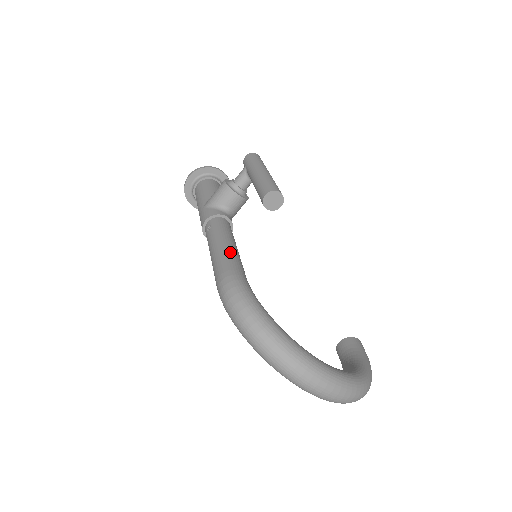
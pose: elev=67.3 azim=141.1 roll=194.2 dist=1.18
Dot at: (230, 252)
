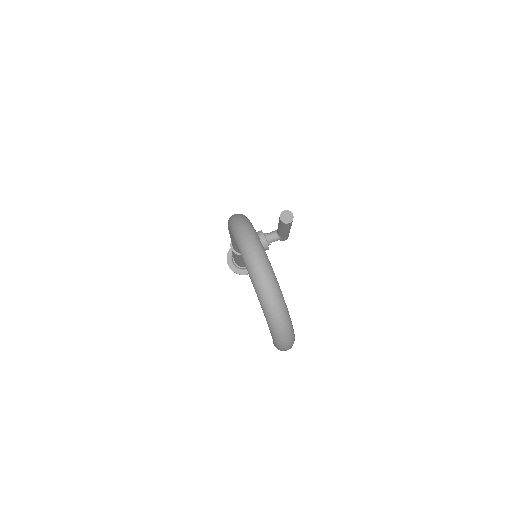
Dot at: occluded
